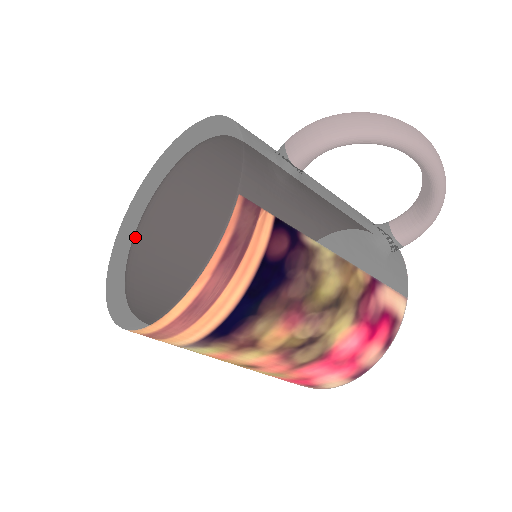
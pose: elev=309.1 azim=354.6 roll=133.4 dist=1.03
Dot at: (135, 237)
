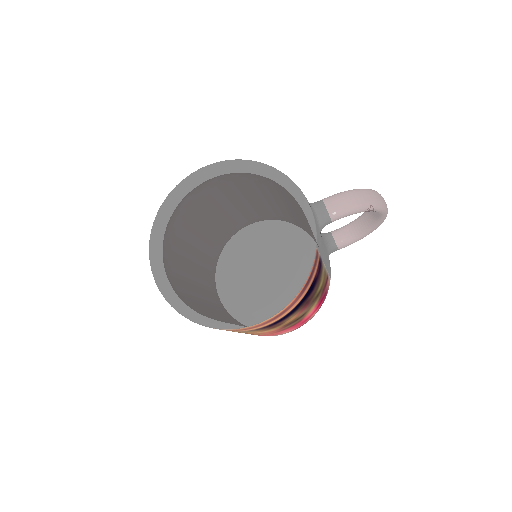
Dot at: (188, 248)
